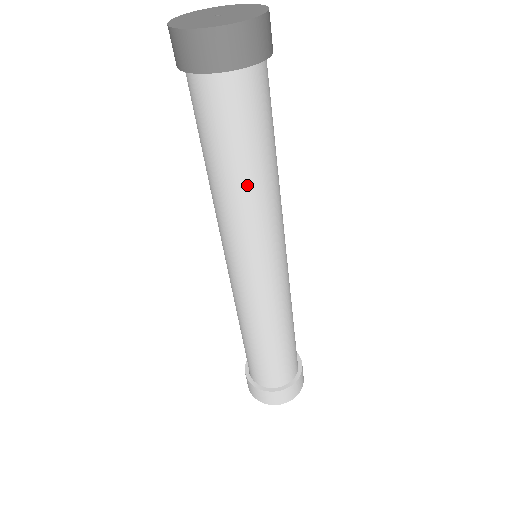
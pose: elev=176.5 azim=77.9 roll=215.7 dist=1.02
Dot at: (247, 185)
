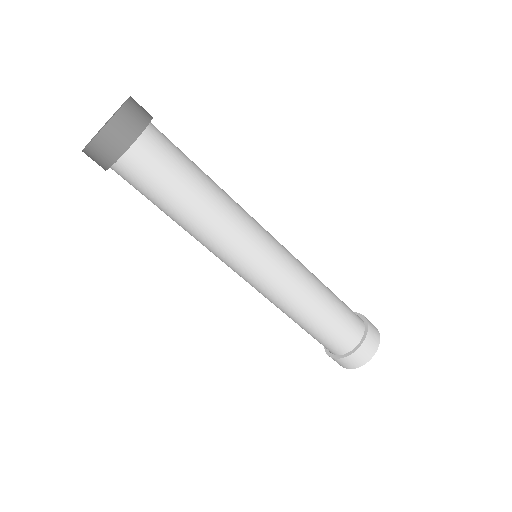
Dot at: (190, 218)
